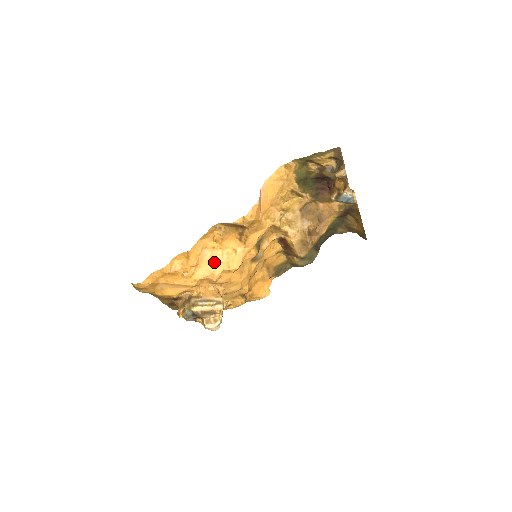
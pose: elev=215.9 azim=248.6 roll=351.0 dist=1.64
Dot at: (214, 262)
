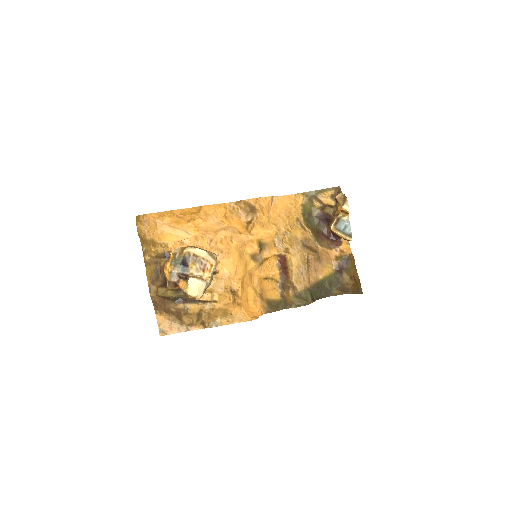
Dot at: (220, 228)
